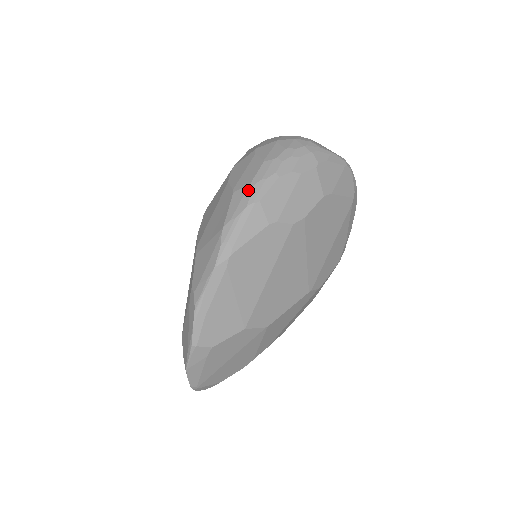
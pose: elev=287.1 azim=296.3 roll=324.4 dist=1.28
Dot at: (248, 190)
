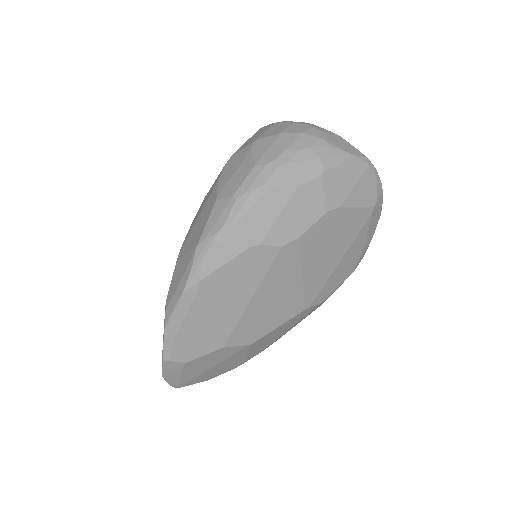
Dot at: (229, 203)
